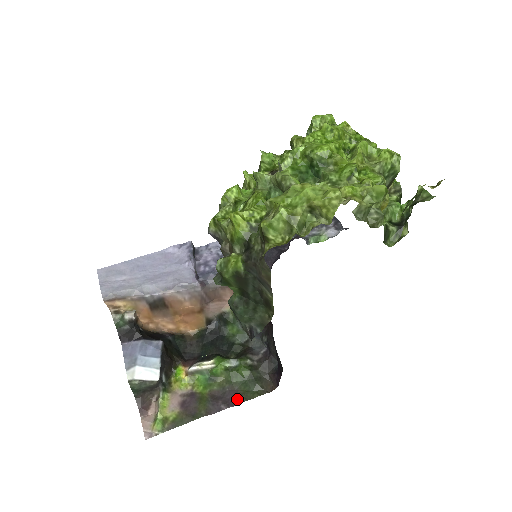
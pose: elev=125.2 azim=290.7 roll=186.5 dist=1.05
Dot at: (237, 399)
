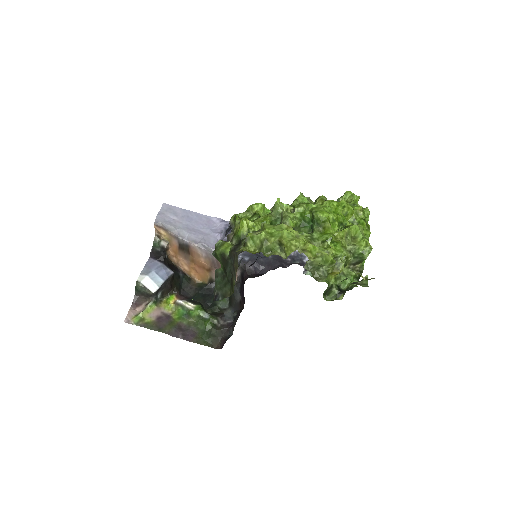
Dot at: (192, 338)
